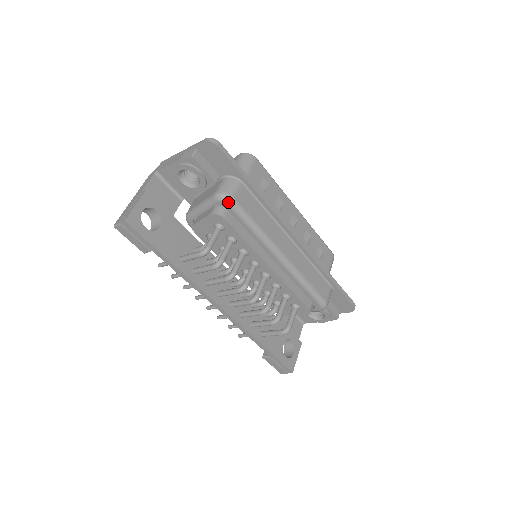
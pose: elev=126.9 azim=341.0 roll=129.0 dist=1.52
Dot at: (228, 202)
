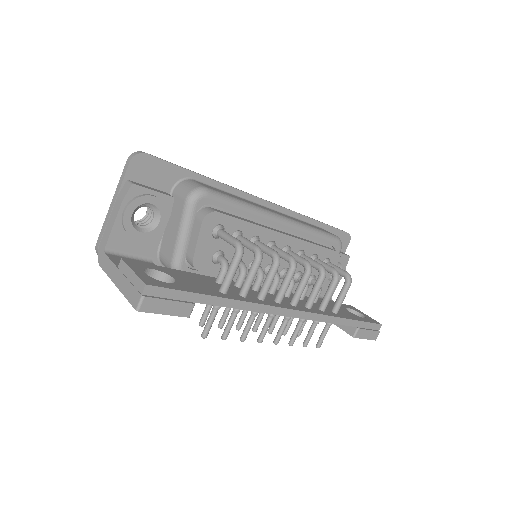
Dot at: (206, 193)
